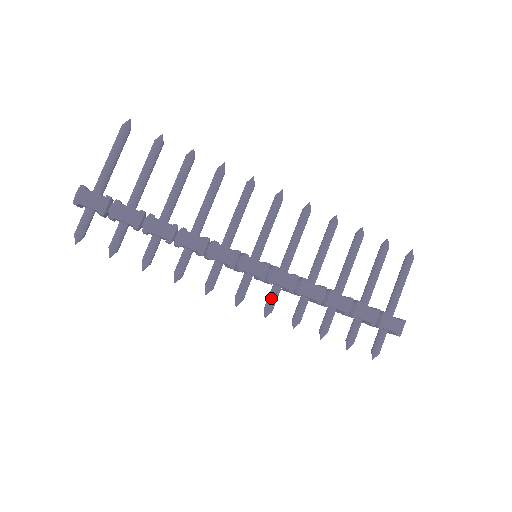
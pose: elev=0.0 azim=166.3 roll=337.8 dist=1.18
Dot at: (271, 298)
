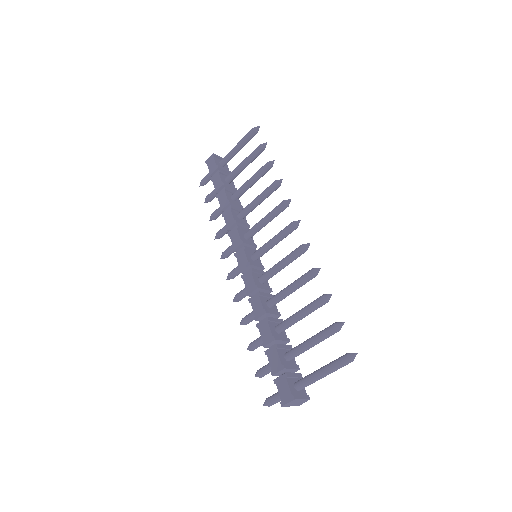
Dot at: (241, 290)
